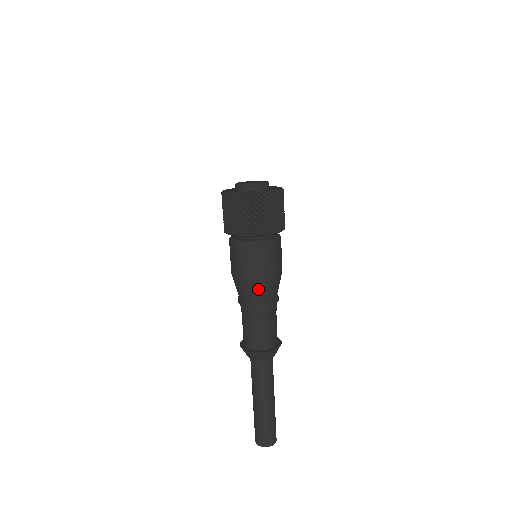
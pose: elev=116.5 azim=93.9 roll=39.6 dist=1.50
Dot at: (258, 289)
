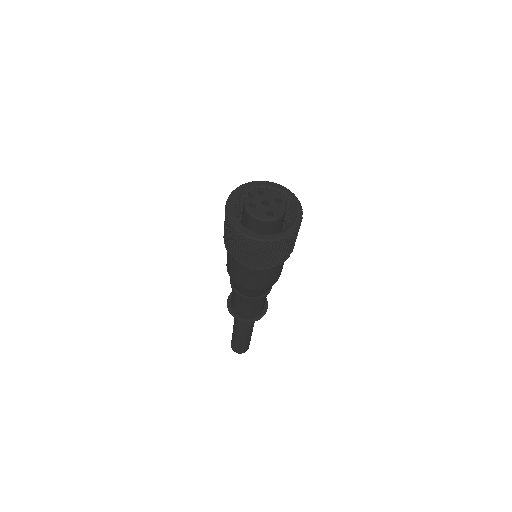
Dot at: occluded
